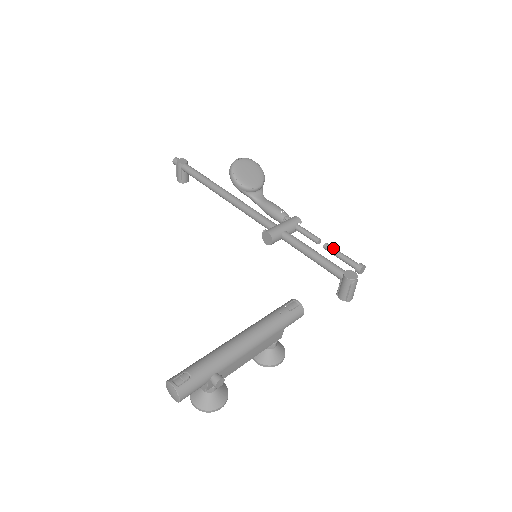
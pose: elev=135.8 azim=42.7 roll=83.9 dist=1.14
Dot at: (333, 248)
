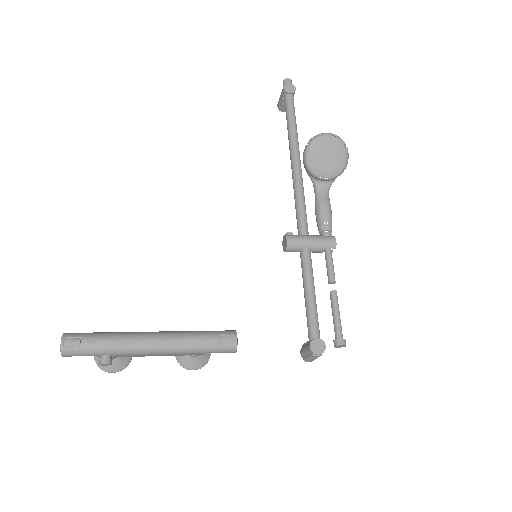
Dot at: (336, 302)
